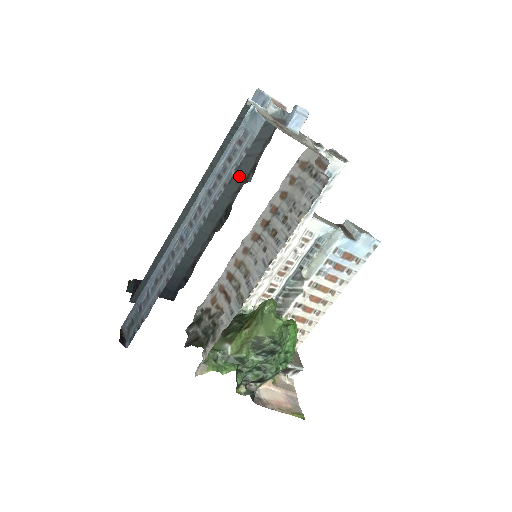
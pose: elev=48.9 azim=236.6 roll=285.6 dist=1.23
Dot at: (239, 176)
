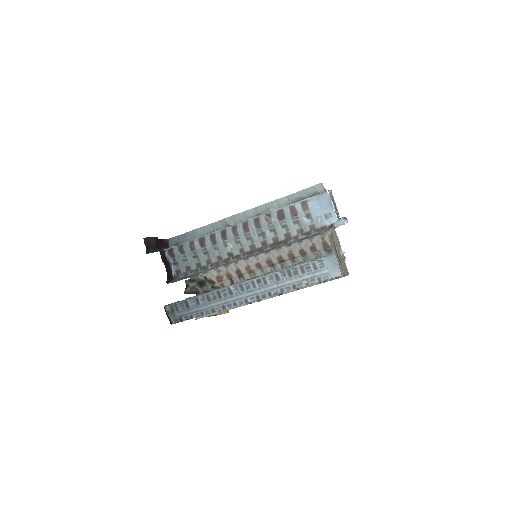
Dot at: occluded
